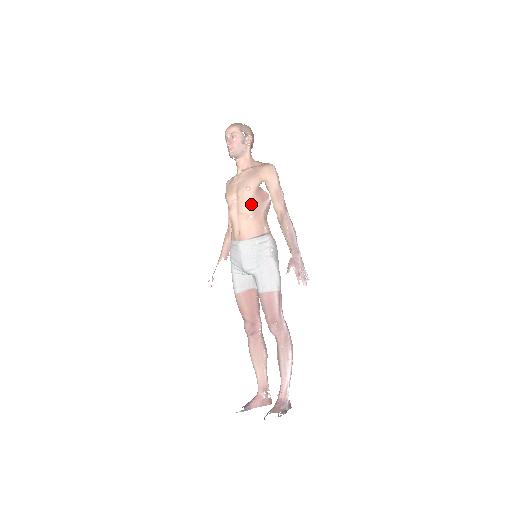
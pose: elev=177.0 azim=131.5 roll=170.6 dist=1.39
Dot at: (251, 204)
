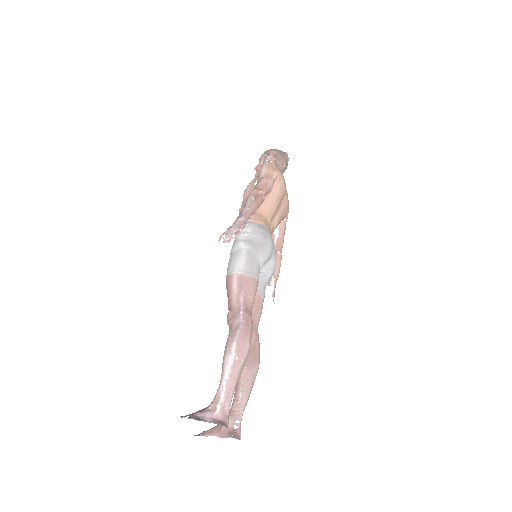
Dot at: (244, 202)
